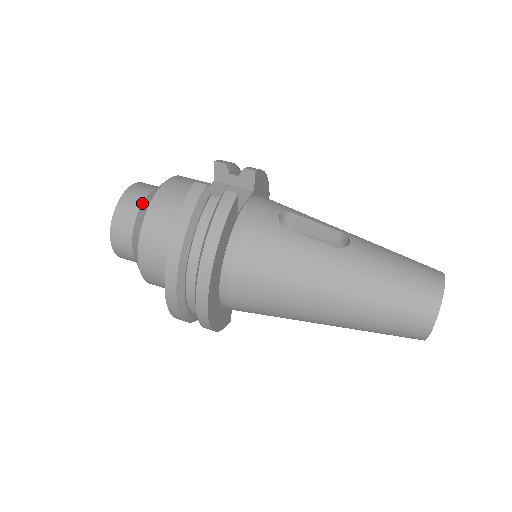
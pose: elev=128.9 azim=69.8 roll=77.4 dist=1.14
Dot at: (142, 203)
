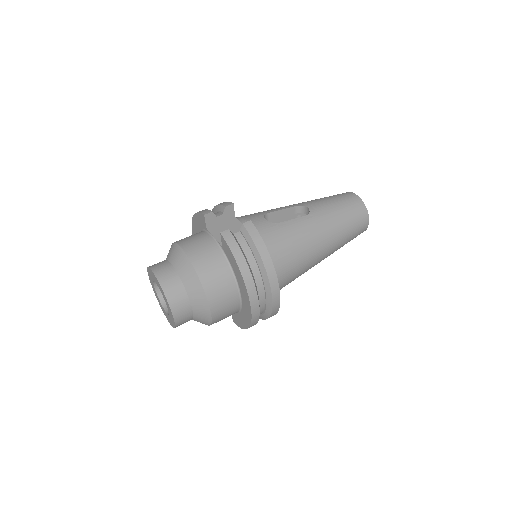
Dot at: (178, 276)
